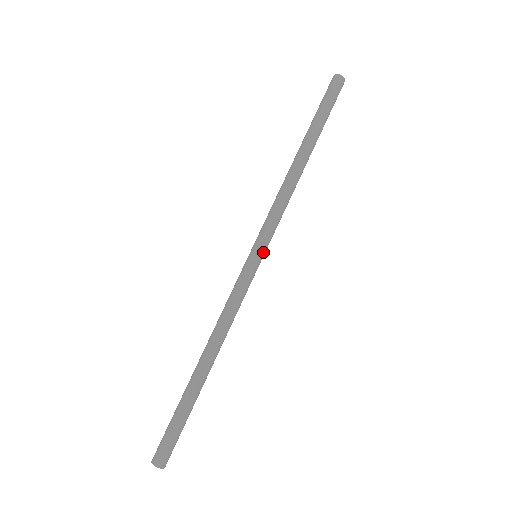
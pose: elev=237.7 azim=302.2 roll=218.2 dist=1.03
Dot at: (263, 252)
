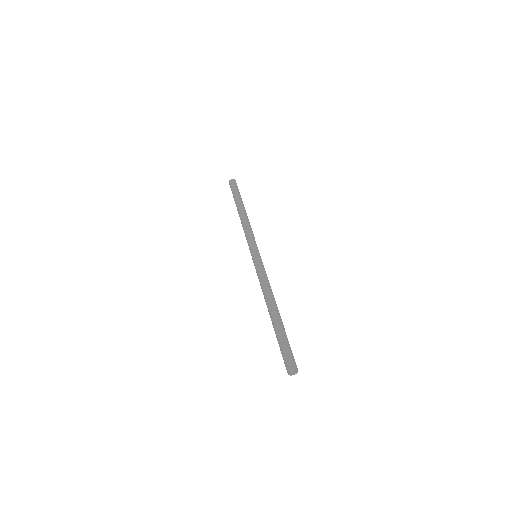
Dot at: (256, 250)
